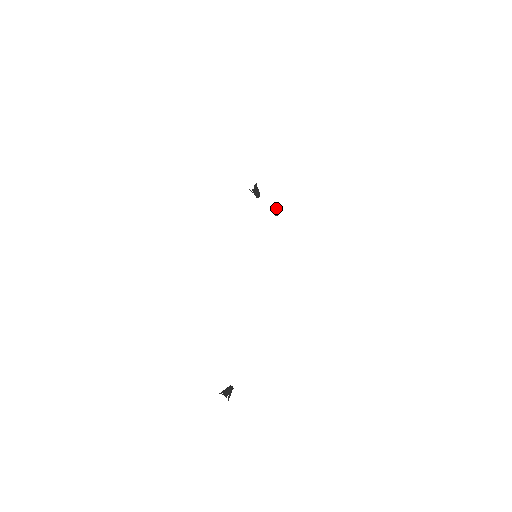
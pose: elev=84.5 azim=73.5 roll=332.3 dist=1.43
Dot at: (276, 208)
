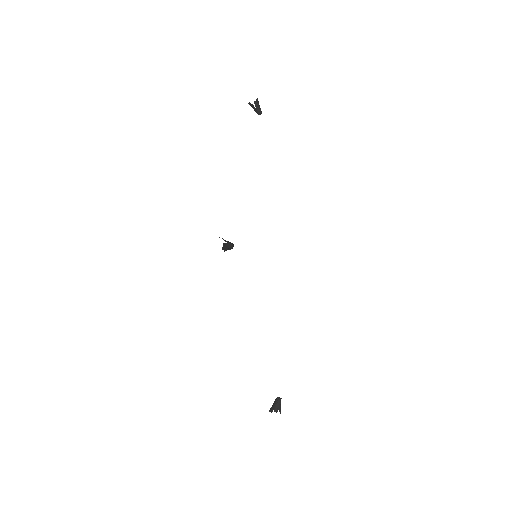
Dot at: (256, 103)
